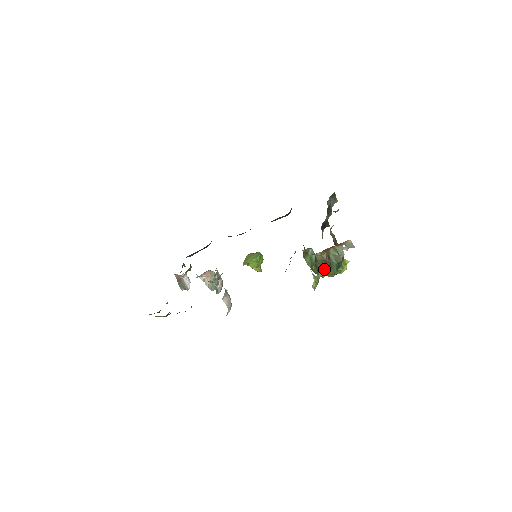
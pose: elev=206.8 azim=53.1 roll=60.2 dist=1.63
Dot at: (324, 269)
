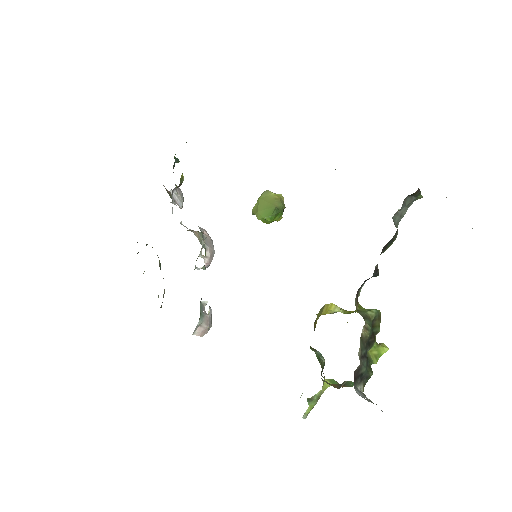
Dot at: (334, 381)
